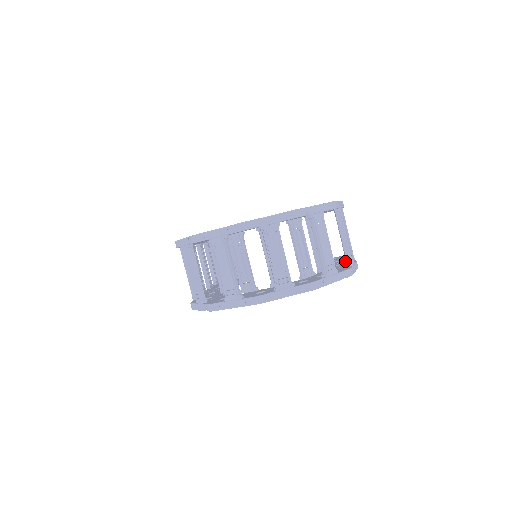
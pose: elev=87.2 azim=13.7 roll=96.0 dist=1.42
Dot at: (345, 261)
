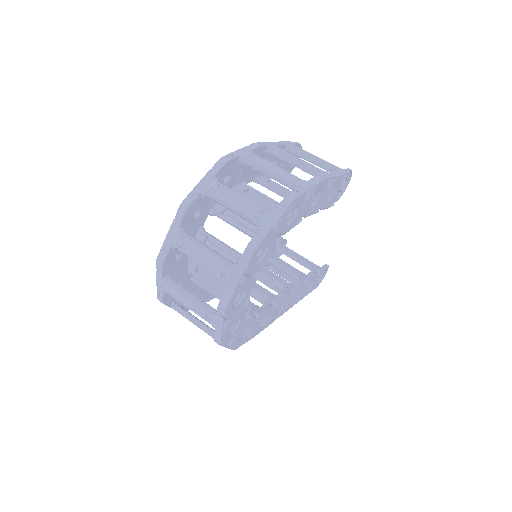
Dot at: occluded
